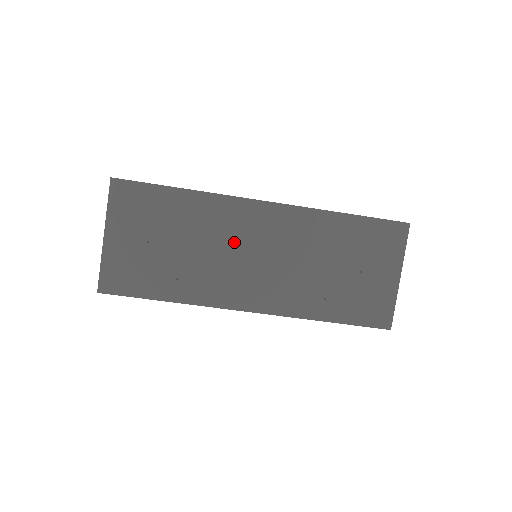
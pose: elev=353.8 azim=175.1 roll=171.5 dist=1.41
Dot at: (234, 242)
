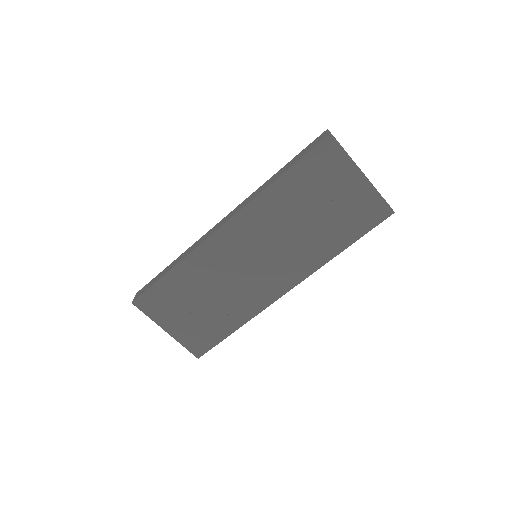
Dot at: (233, 266)
